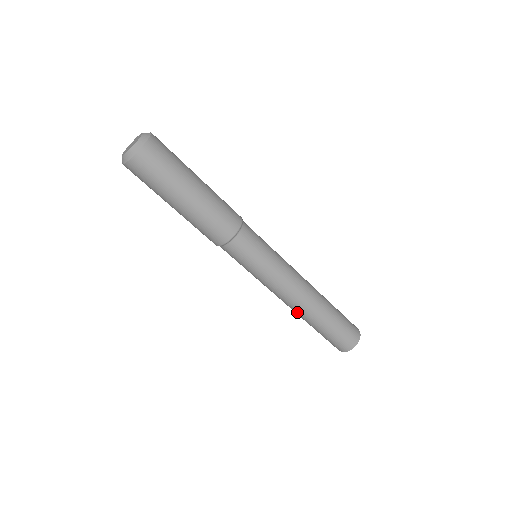
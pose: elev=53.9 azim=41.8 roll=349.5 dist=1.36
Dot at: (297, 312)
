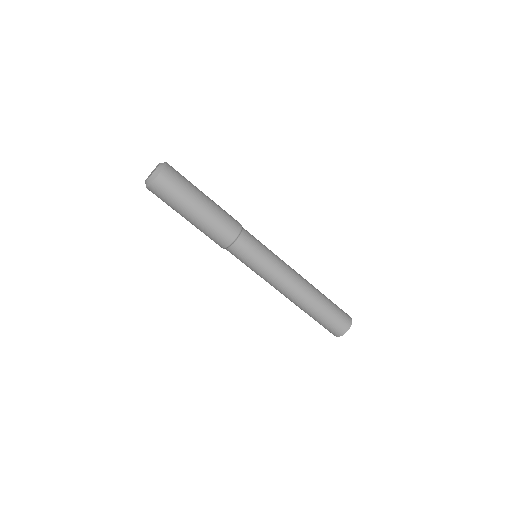
Dot at: (292, 301)
